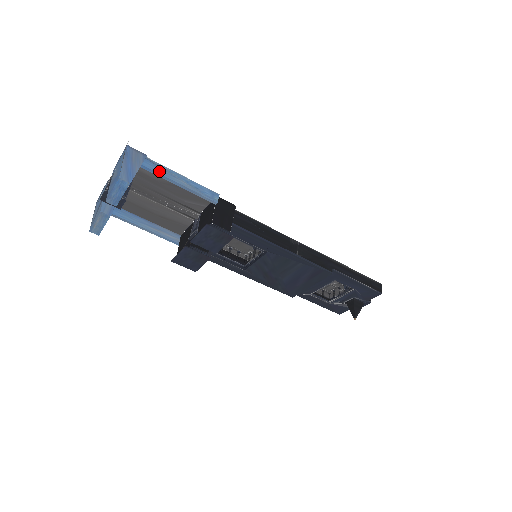
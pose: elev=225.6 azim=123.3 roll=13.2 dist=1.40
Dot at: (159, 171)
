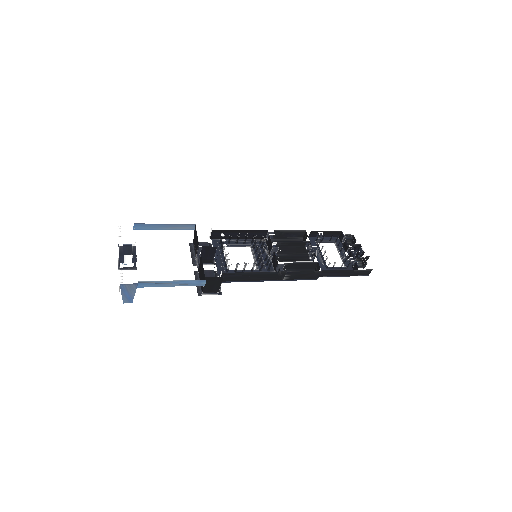
Dot at: (151, 286)
